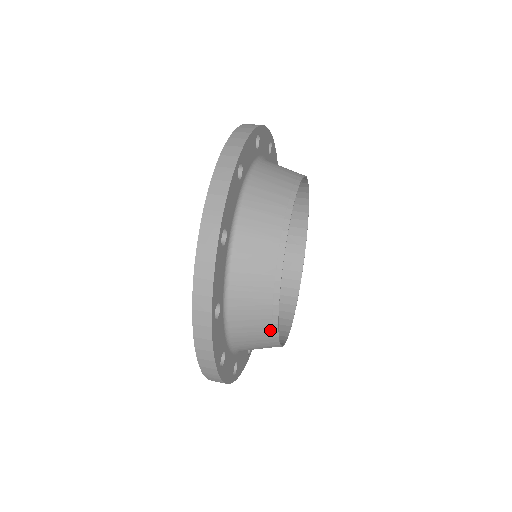
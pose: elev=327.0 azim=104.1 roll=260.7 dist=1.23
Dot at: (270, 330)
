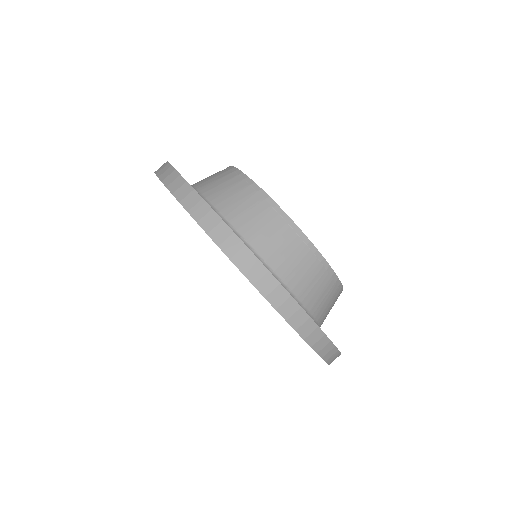
Dot at: (333, 283)
